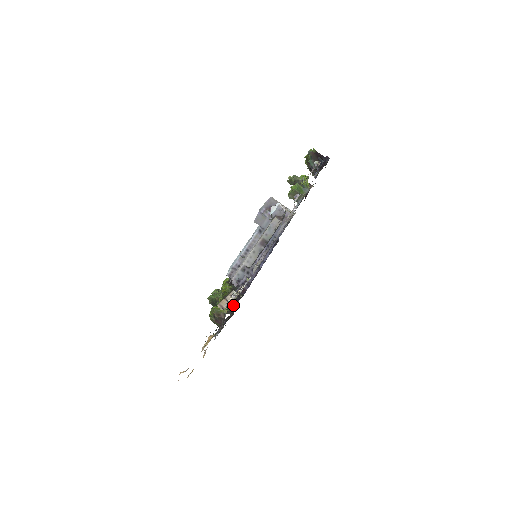
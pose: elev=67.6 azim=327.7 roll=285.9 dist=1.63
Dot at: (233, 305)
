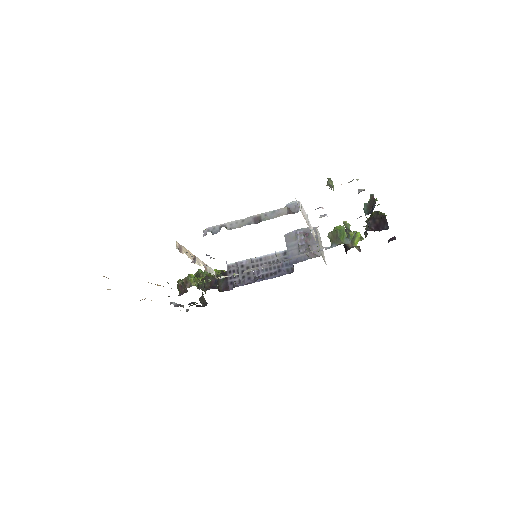
Dot at: (206, 288)
